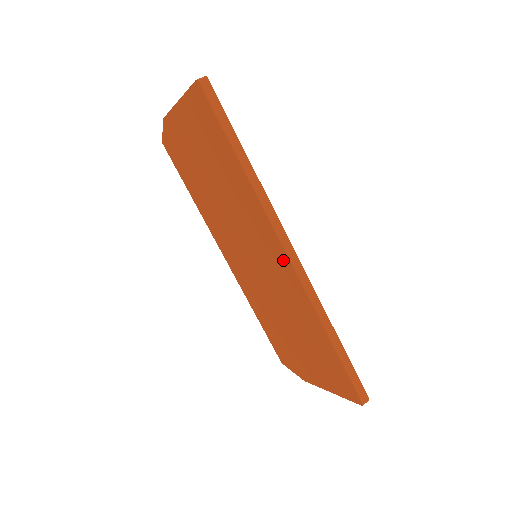
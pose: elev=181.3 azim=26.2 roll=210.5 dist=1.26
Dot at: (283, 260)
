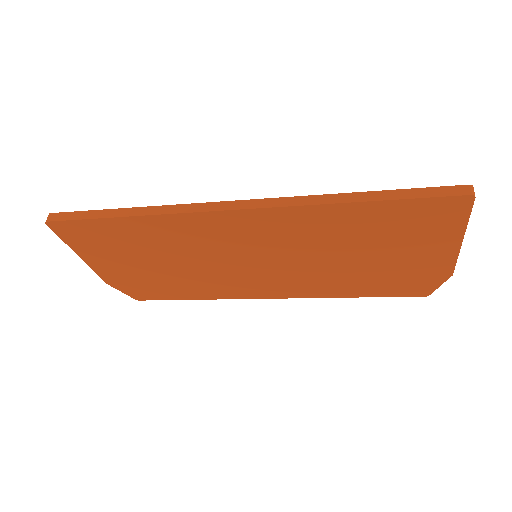
Dot at: (242, 219)
